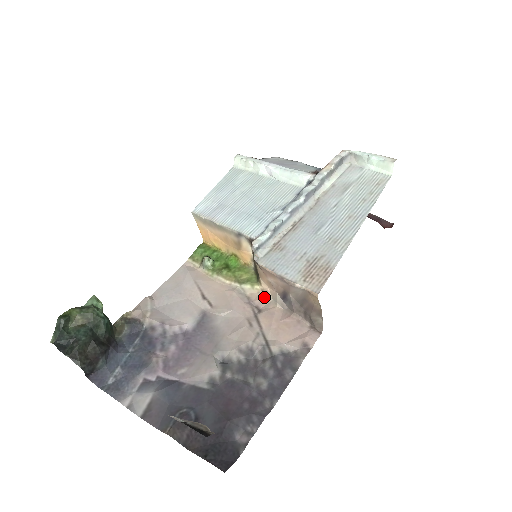
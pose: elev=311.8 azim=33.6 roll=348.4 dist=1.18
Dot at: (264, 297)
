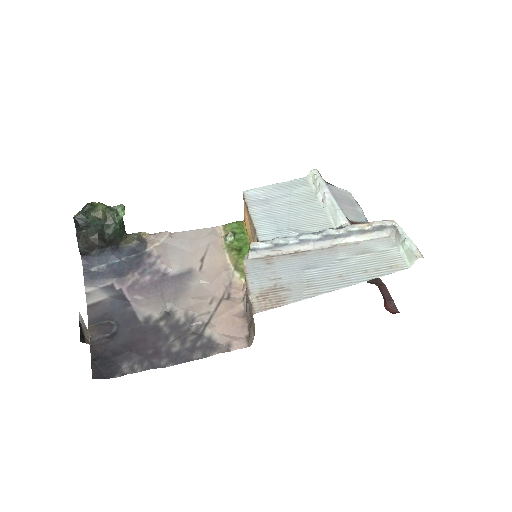
Dot at: (240, 291)
